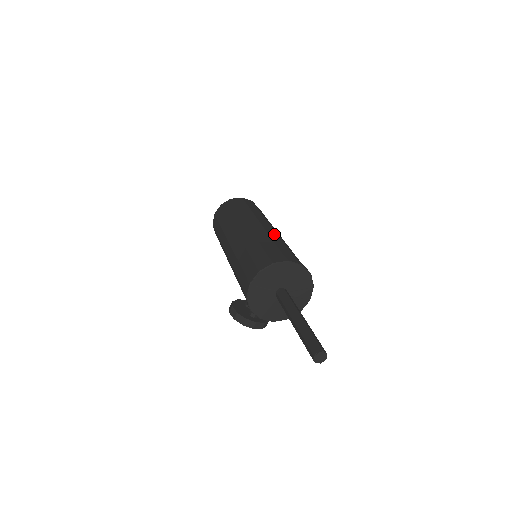
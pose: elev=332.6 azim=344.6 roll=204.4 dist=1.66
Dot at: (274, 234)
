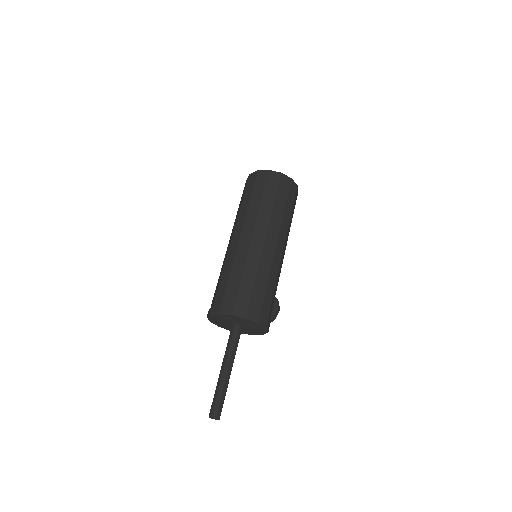
Dot at: (243, 253)
